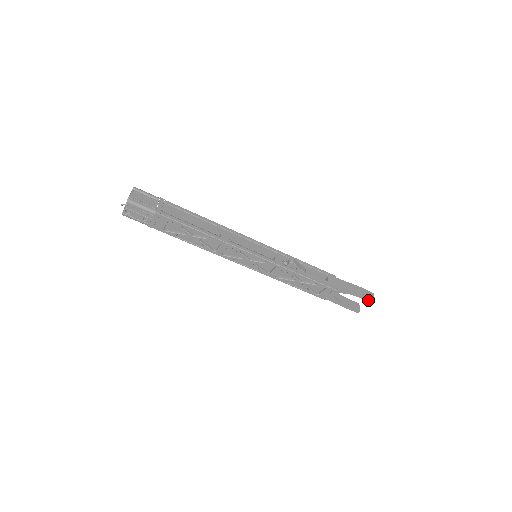
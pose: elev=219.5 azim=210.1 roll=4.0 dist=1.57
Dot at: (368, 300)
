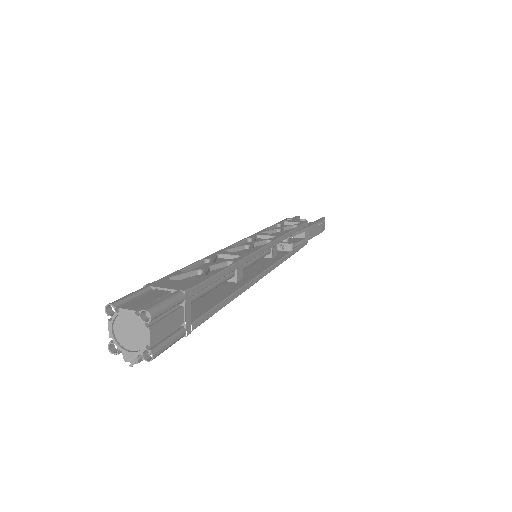
Dot at: occluded
